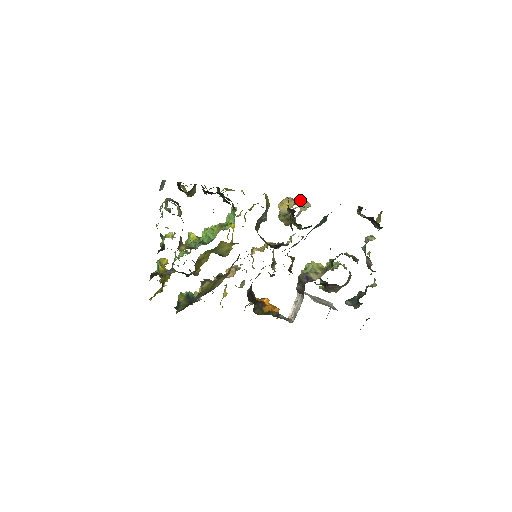
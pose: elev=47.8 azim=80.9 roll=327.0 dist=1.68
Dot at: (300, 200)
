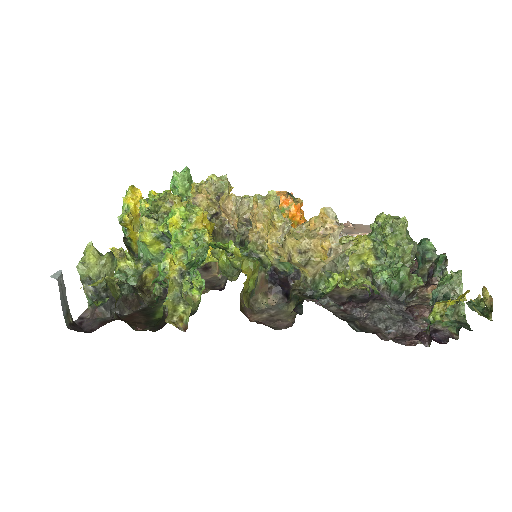
Dot at: (322, 262)
